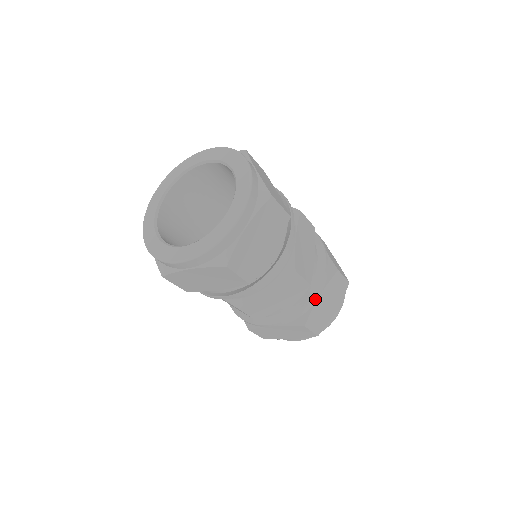
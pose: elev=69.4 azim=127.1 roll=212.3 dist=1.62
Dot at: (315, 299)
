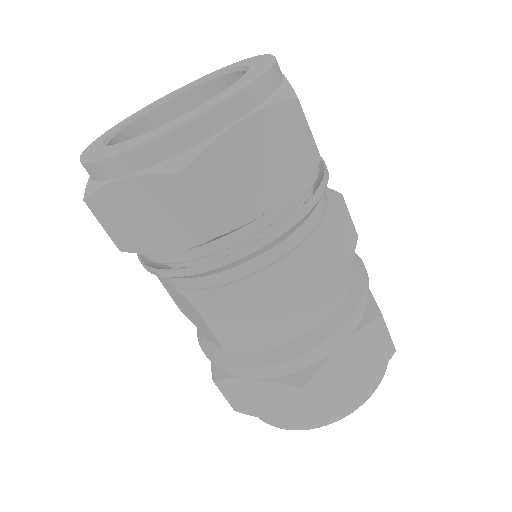
Dot at: (332, 346)
